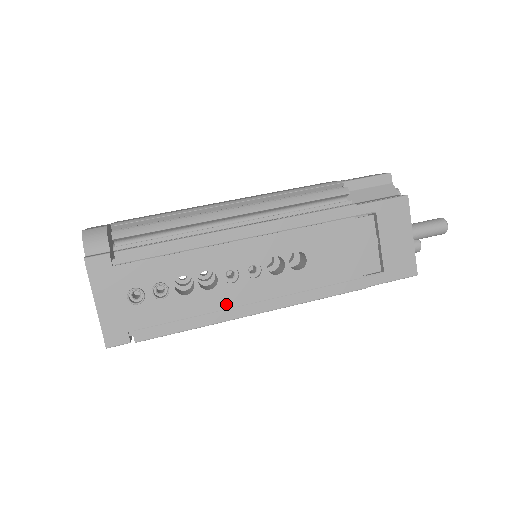
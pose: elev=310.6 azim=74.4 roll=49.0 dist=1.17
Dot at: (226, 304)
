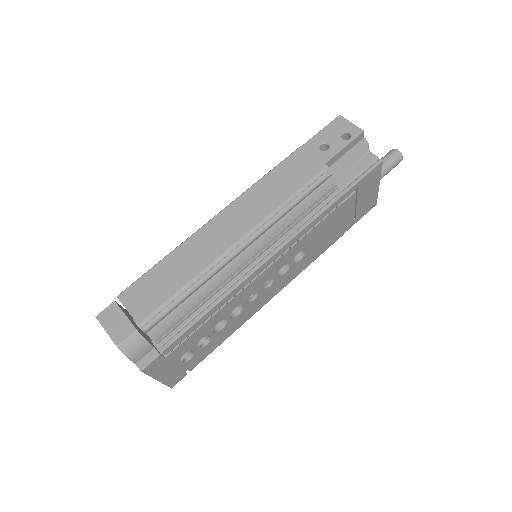
Dot at: (250, 312)
